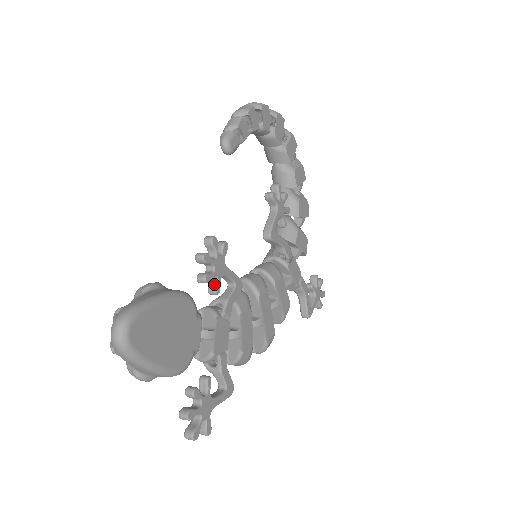
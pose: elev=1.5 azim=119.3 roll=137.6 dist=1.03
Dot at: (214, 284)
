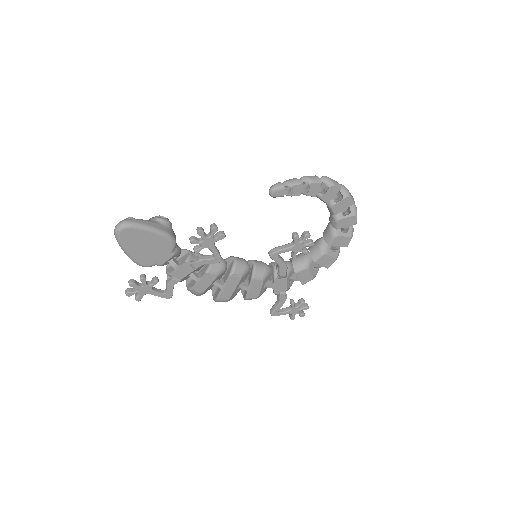
Dot at: (198, 247)
